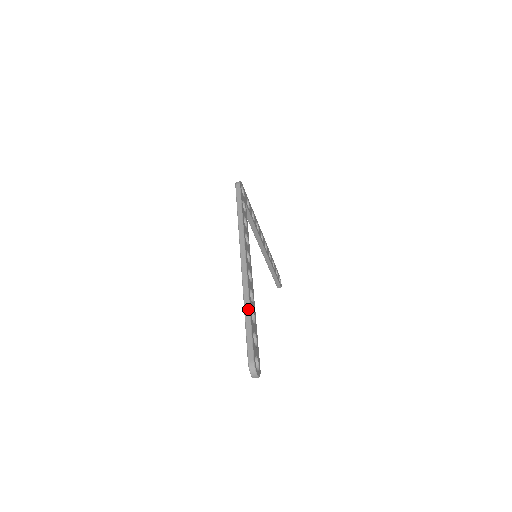
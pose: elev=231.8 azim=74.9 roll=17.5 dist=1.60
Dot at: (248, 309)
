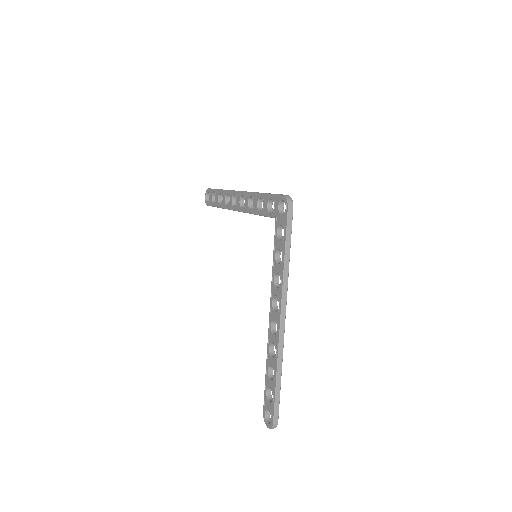
Dot at: (280, 374)
